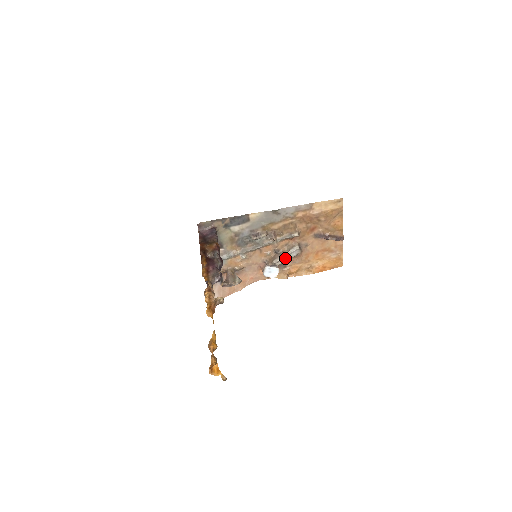
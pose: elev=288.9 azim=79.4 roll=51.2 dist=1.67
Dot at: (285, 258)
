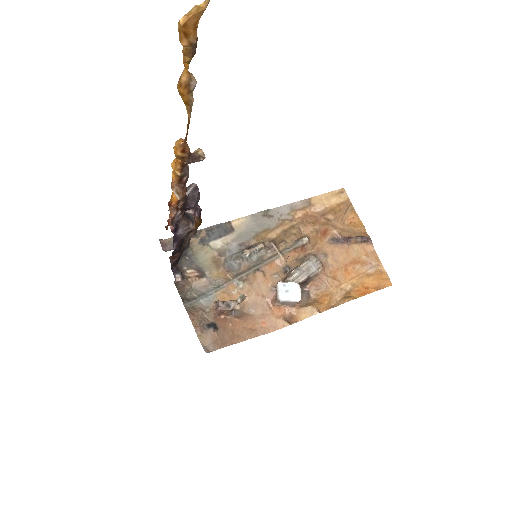
Dot at: (302, 275)
